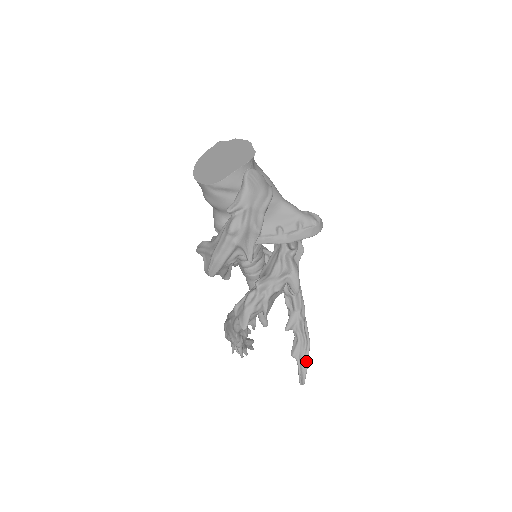
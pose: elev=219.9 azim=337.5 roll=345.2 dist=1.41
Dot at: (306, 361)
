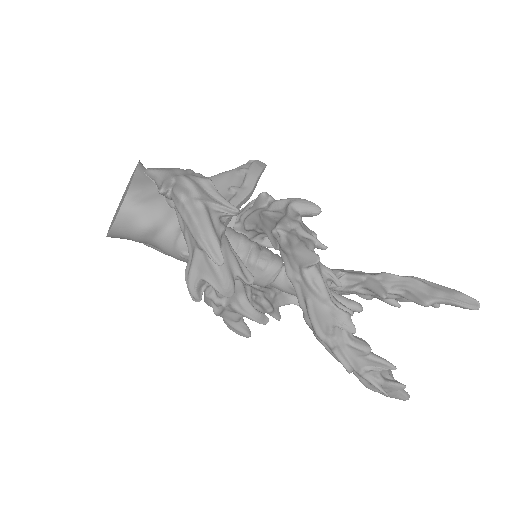
Dot at: (441, 288)
